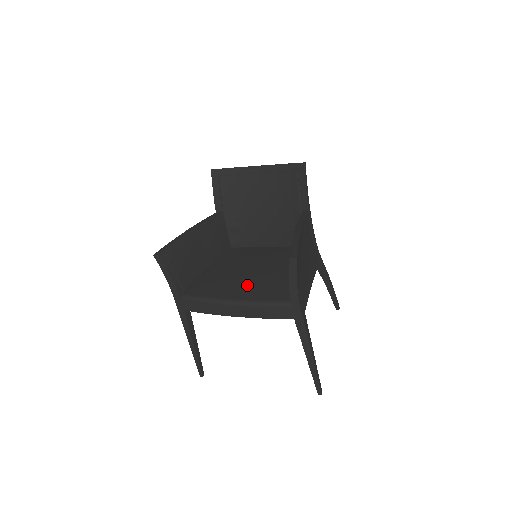
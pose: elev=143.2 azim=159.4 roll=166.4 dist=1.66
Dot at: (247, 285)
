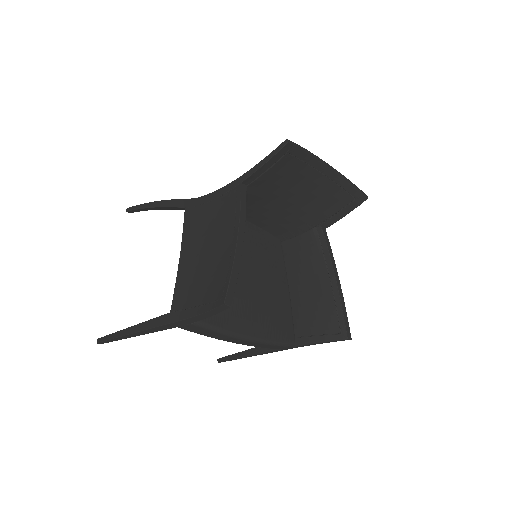
Dot at: (259, 311)
